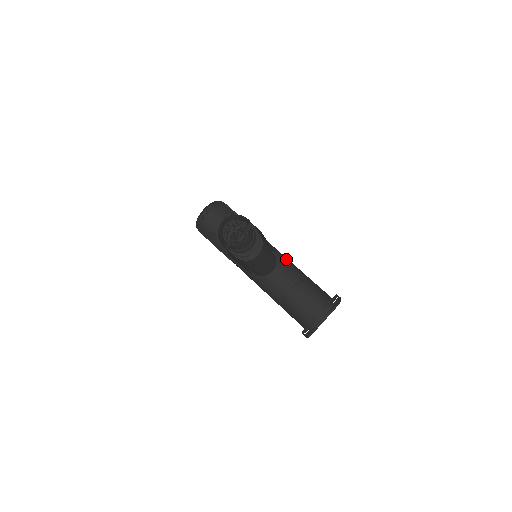
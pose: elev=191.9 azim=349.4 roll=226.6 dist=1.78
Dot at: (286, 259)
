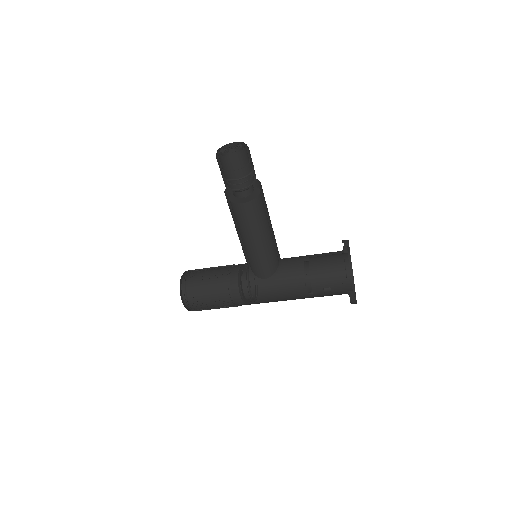
Dot at: (281, 271)
